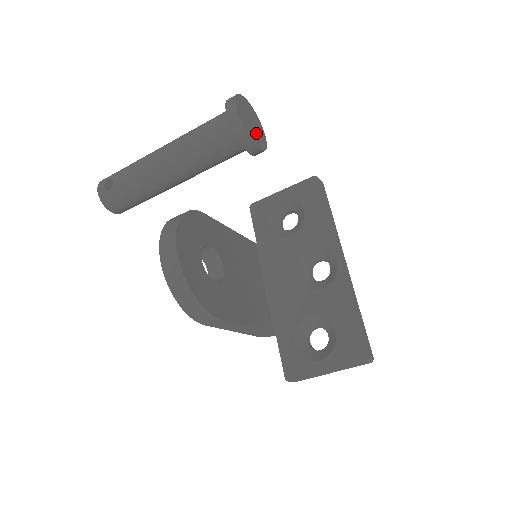
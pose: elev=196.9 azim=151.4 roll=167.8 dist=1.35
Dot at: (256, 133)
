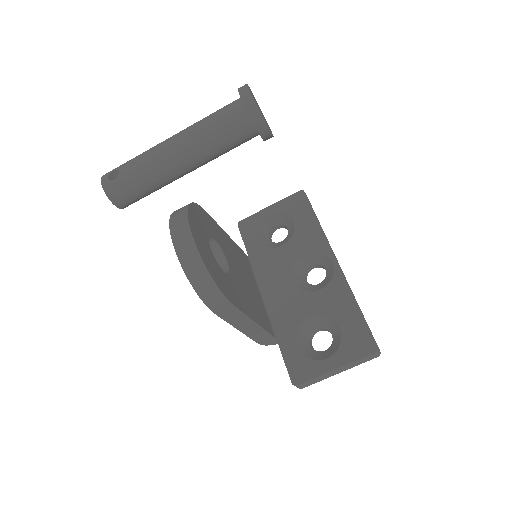
Dot at: (265, 120)
